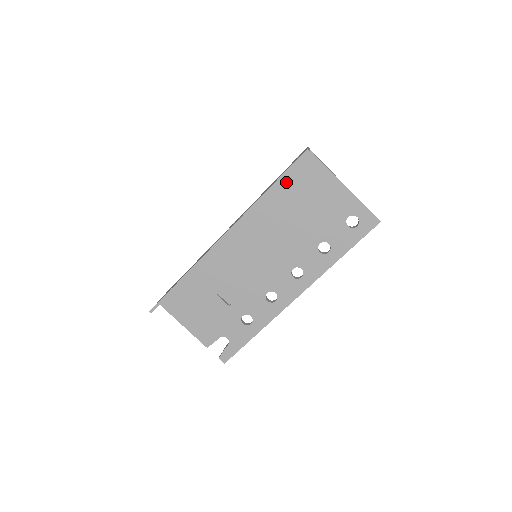
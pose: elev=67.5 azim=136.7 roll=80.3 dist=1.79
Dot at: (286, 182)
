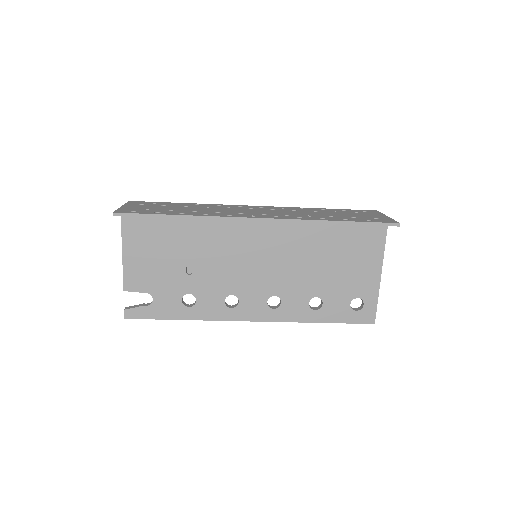
Dot at: (346, 225)
